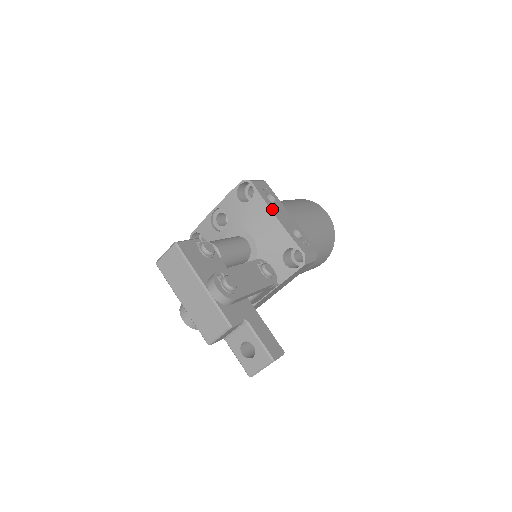
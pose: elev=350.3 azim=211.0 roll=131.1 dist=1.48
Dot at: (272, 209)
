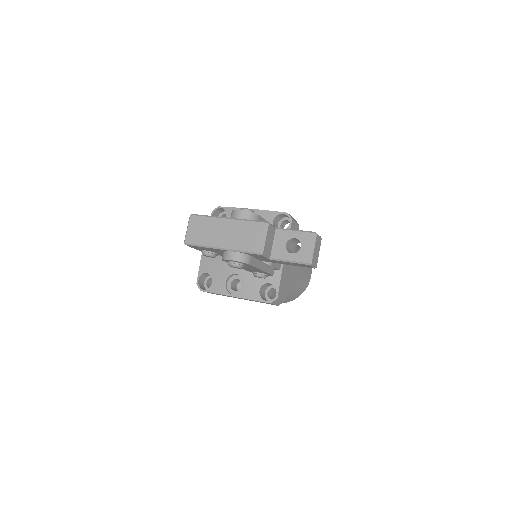
Dot at: occluded
